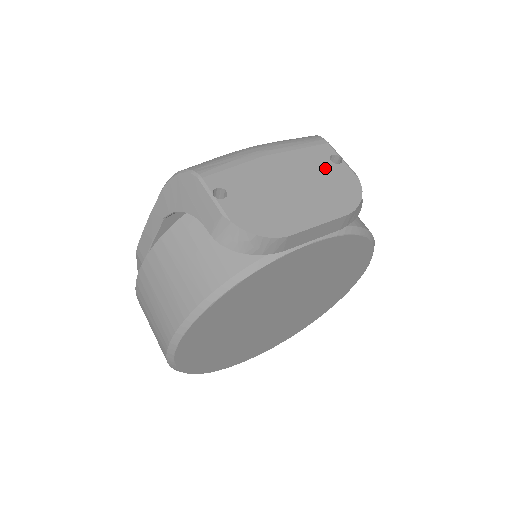
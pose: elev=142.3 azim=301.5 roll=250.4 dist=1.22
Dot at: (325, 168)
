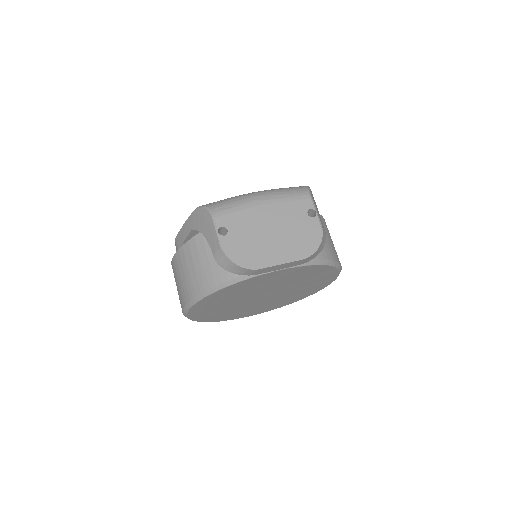
Dot at: (301, 220)
